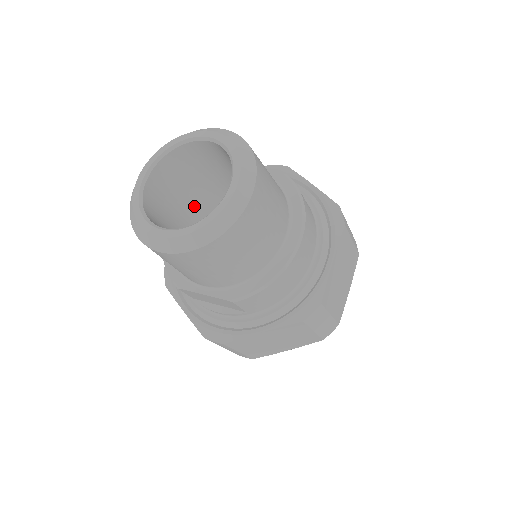
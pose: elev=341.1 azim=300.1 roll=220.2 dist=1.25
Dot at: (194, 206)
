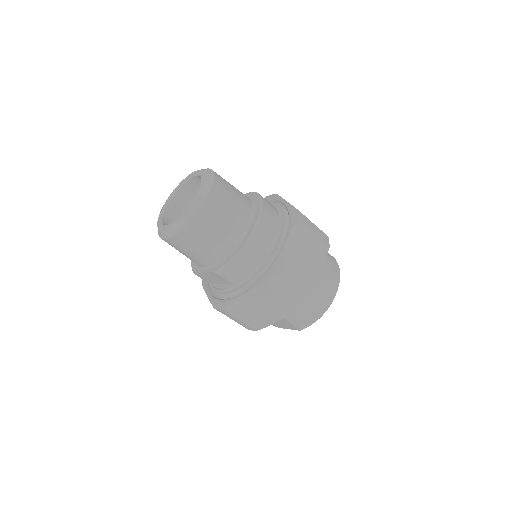
Dot at: occluded
